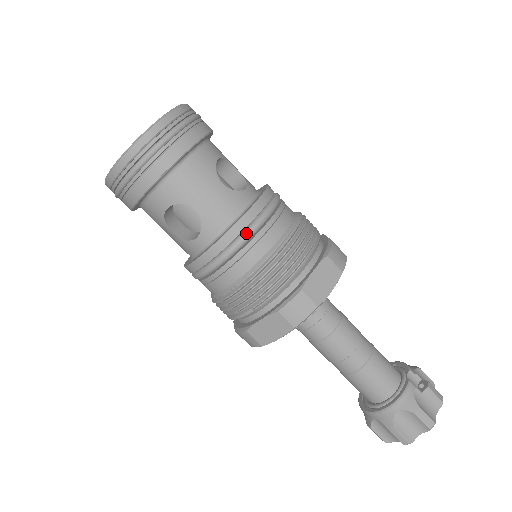
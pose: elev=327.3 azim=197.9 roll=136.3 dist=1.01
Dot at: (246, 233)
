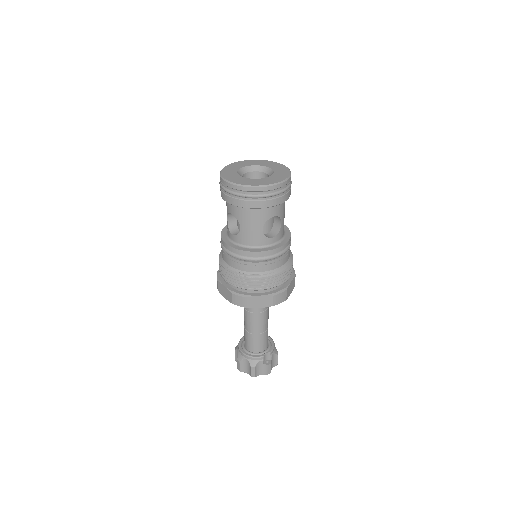
Dot at: (249, 258)
